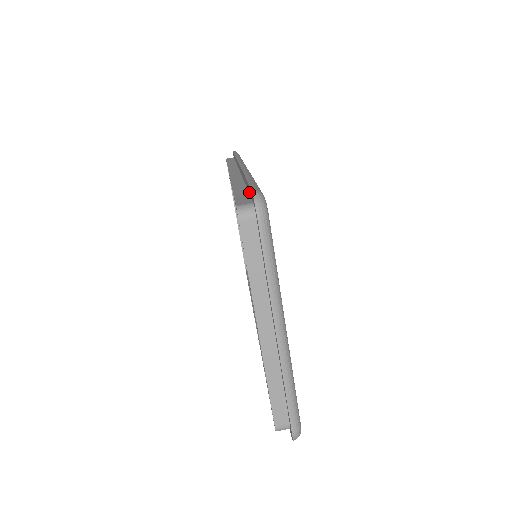
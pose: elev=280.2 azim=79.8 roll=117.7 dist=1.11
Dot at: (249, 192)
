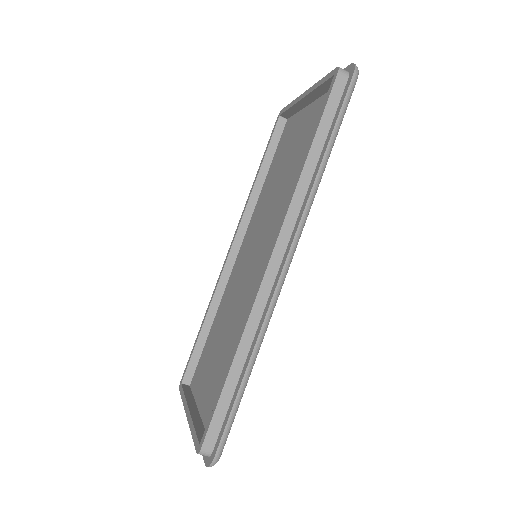
Dot at: (226, 416)
